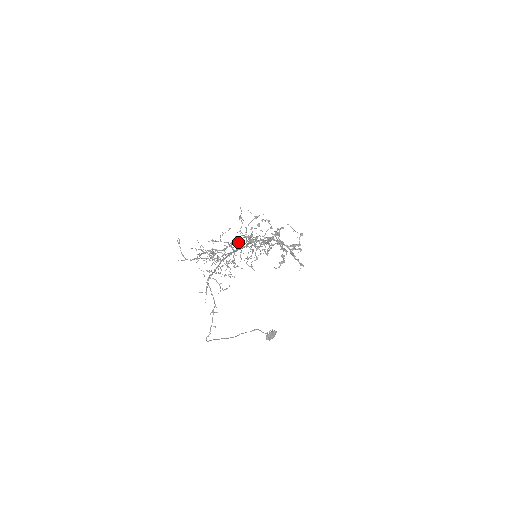
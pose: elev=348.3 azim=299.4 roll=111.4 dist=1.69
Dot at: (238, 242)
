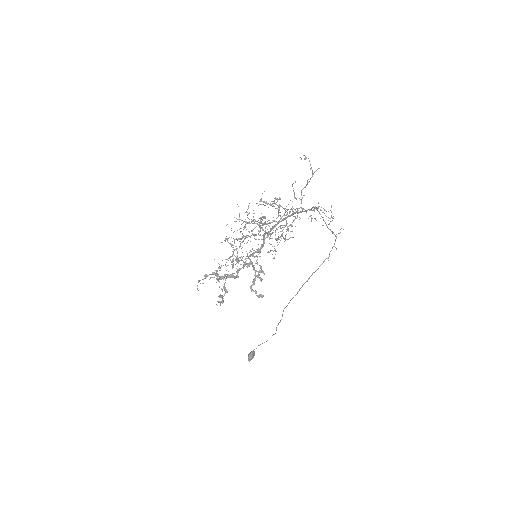
Dot at: (287, 213)
